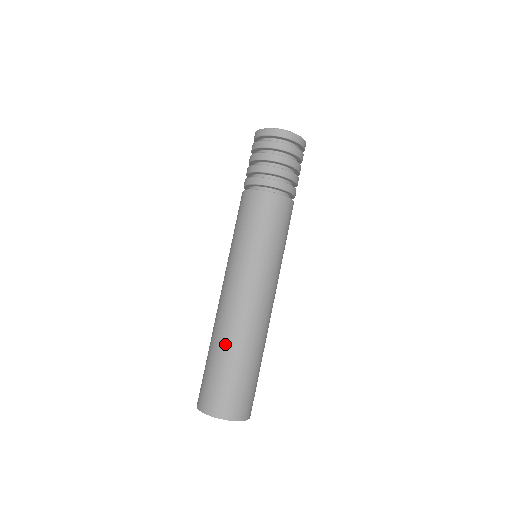
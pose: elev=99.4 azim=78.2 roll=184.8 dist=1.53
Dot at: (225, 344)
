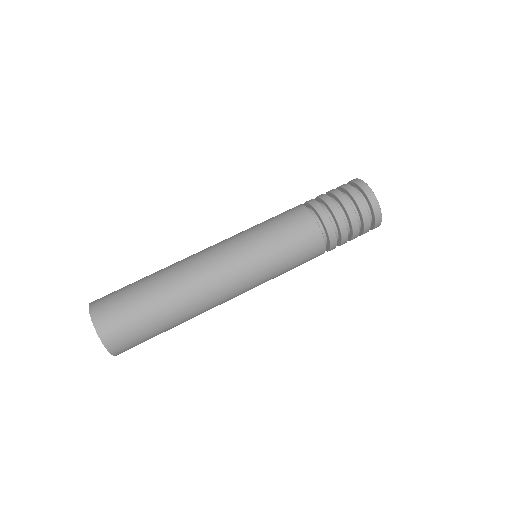
Dot at: (163, 285)
